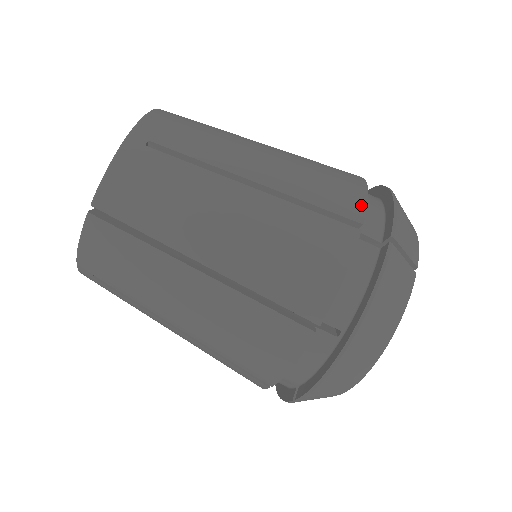
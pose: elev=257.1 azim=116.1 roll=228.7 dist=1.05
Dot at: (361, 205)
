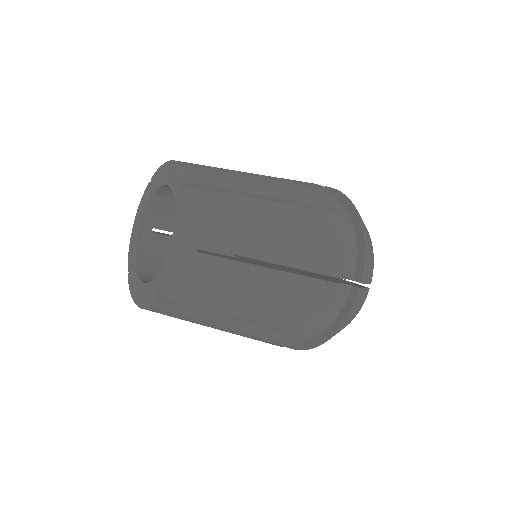
Dot at: (345, 263)
